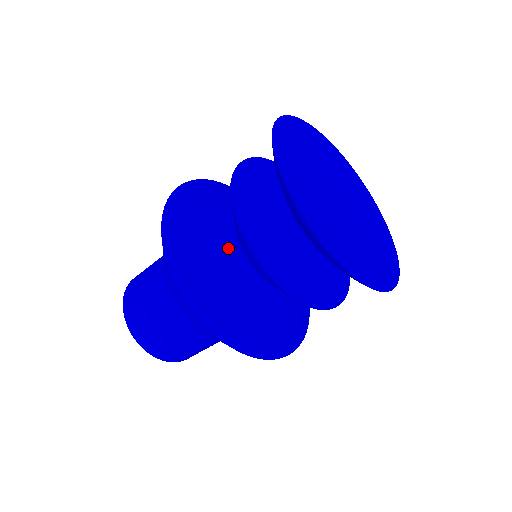
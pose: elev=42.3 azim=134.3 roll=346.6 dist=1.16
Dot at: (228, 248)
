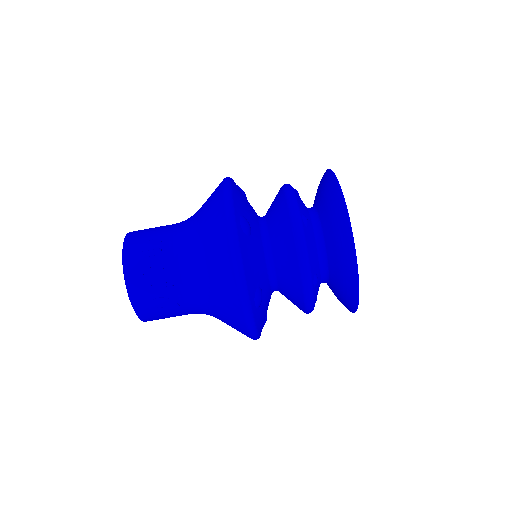
Dot at: (258, 225)
